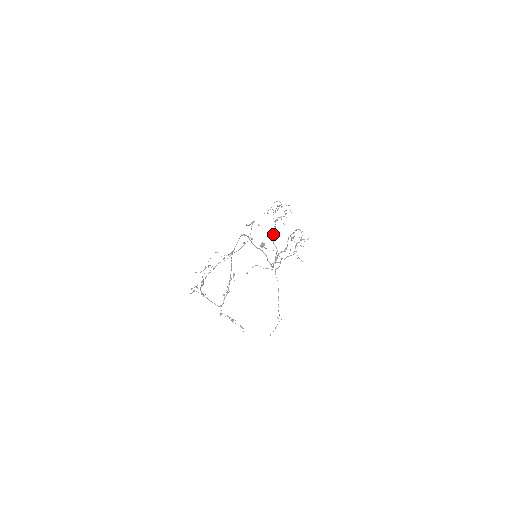
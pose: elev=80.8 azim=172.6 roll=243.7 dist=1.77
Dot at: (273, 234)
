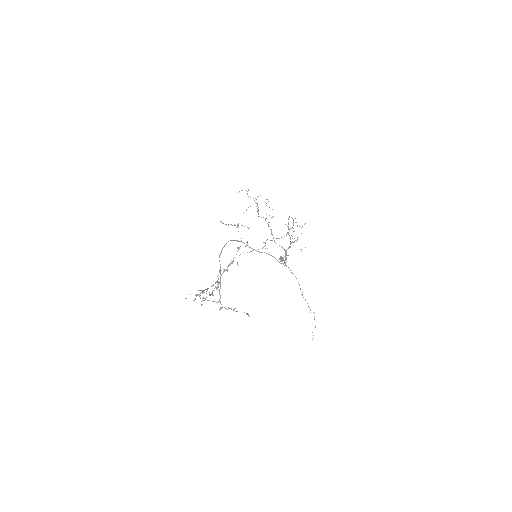
Dot at: (271, 234)
